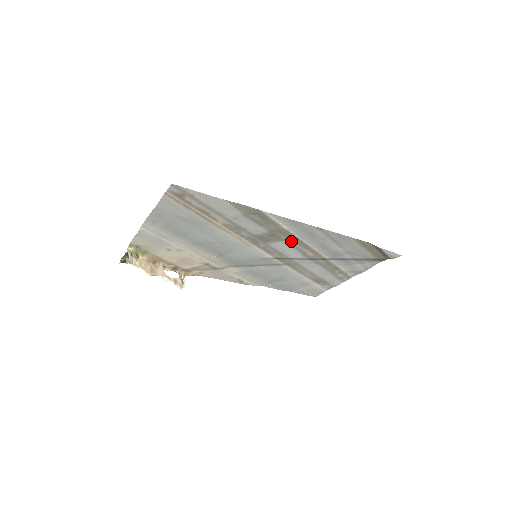
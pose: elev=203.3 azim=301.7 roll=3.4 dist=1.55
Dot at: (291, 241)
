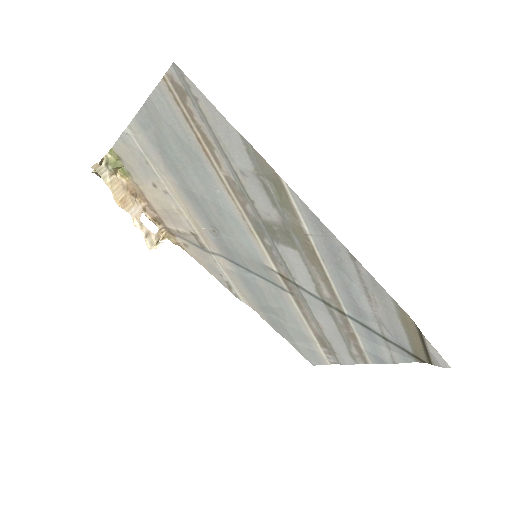
Dot at: (307, 256)
